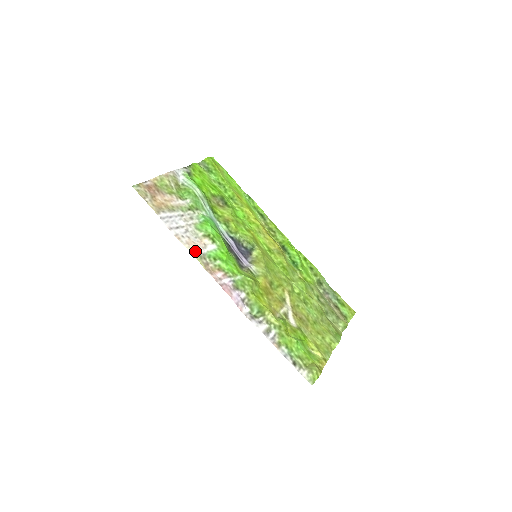
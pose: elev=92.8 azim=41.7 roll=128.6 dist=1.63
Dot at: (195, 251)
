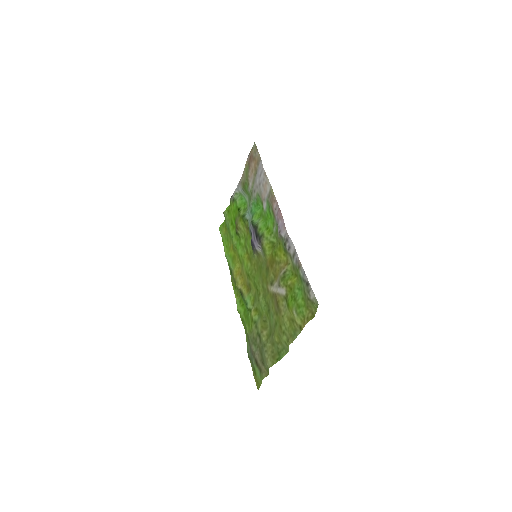
Dot at: (268, 188)
